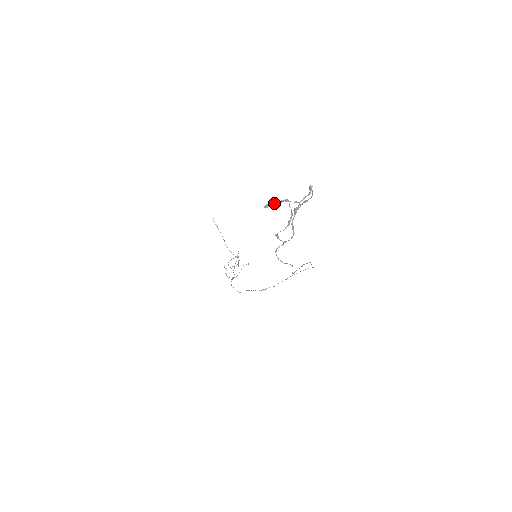
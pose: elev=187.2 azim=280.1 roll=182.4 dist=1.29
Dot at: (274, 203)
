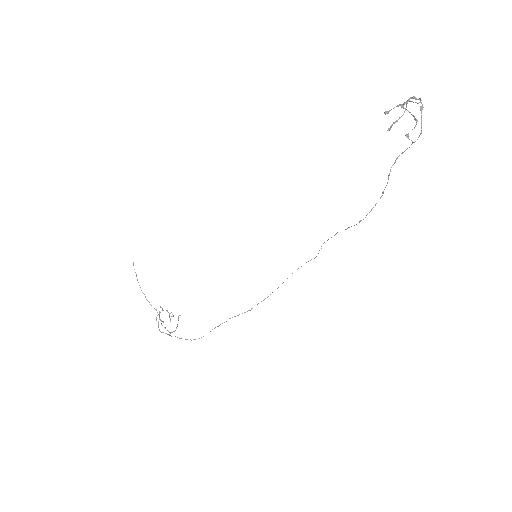
Dot at: (397, 106)
